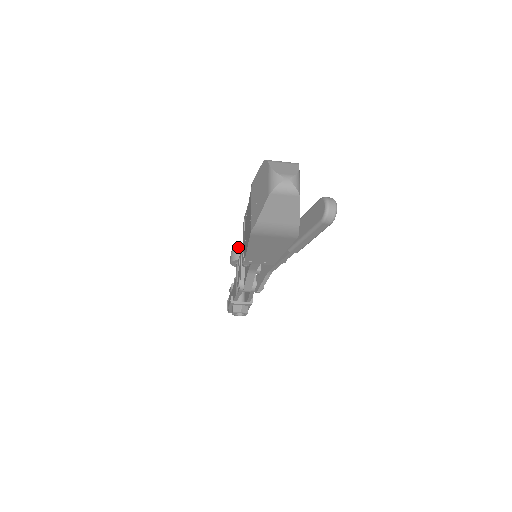
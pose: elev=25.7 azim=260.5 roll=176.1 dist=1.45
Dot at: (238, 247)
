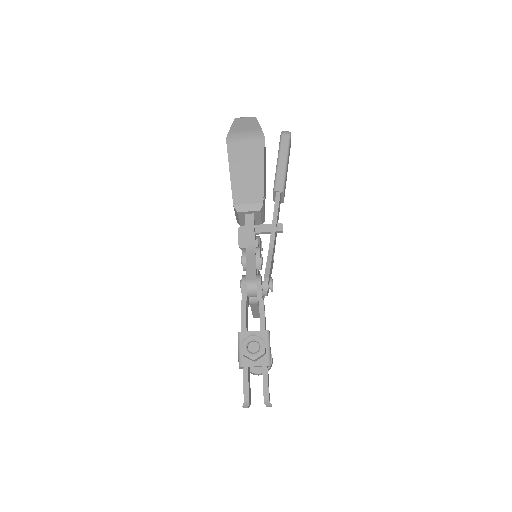
Dot at: occluded
